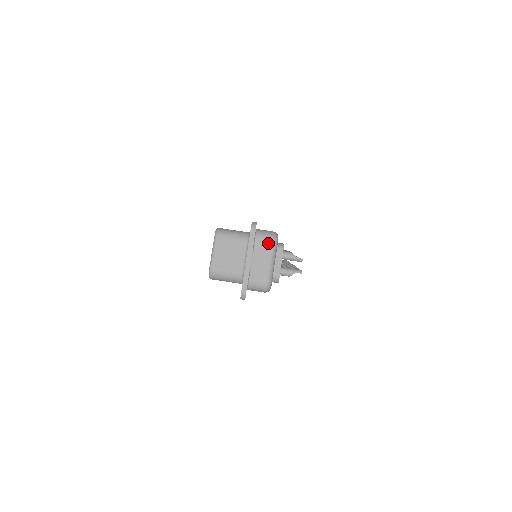
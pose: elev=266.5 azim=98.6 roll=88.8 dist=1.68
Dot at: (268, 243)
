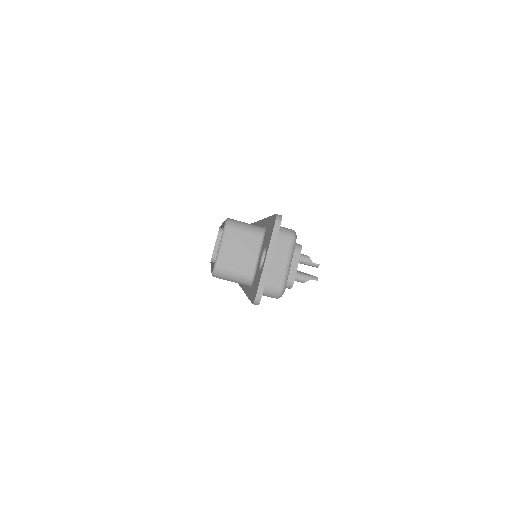
Dot at: (286, 242)
